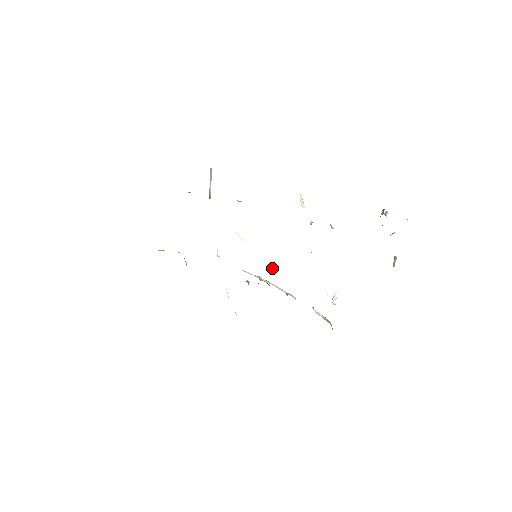
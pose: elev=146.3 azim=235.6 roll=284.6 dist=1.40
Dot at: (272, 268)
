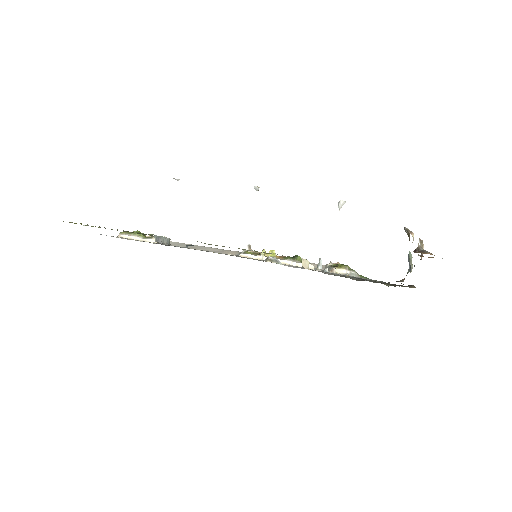
Dot at: occluded
